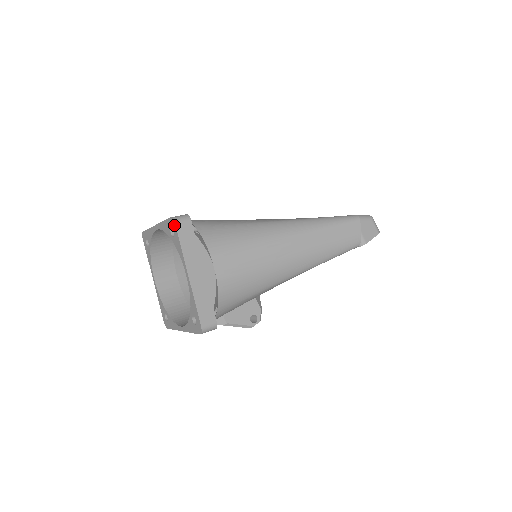
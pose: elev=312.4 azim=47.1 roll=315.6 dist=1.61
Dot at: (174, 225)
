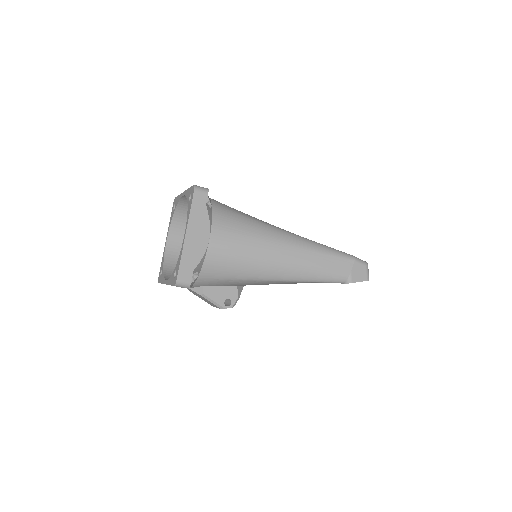
Dot at: (193, 191)
